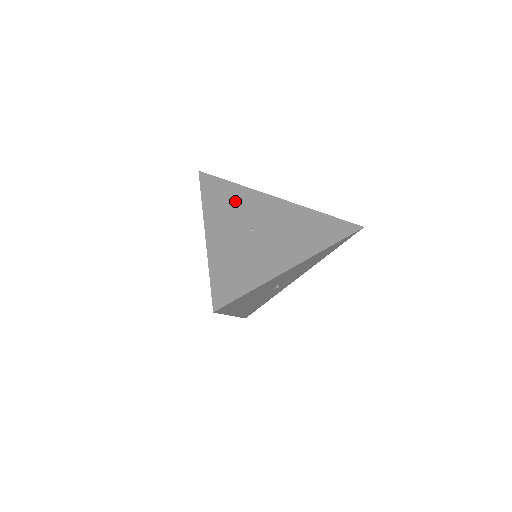
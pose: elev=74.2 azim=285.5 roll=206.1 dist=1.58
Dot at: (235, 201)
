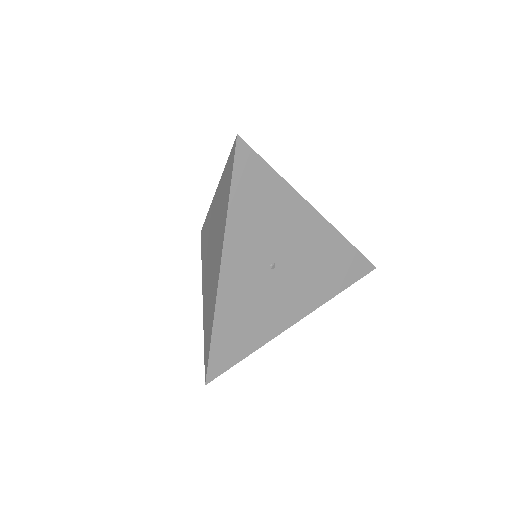
Dot at: (268, 212)
